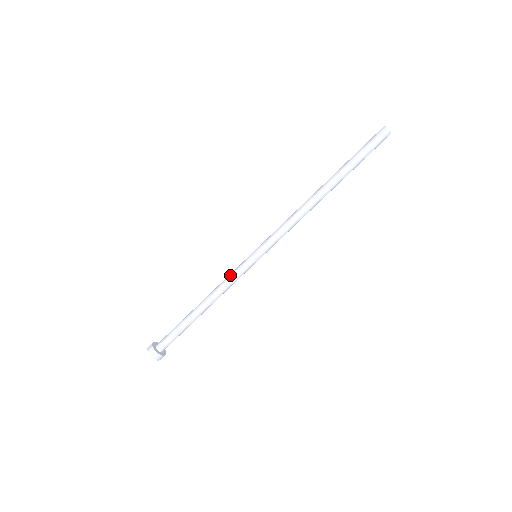
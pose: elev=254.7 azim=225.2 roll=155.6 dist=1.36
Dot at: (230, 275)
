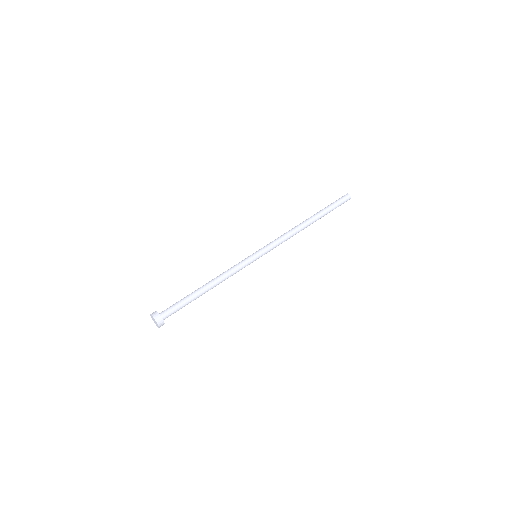
Dot at: (235, 265)
